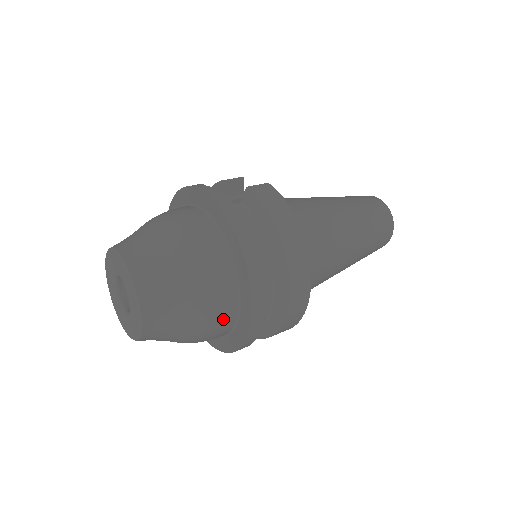
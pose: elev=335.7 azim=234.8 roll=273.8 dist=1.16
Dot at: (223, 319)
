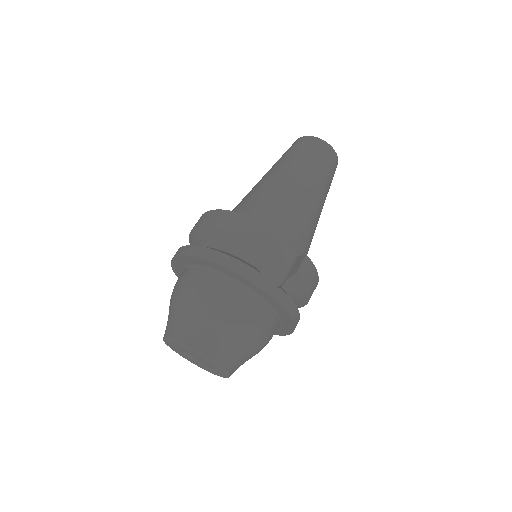
Dot at: occluded
